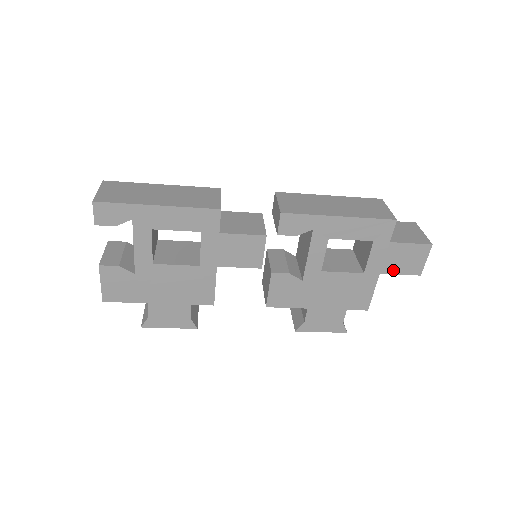
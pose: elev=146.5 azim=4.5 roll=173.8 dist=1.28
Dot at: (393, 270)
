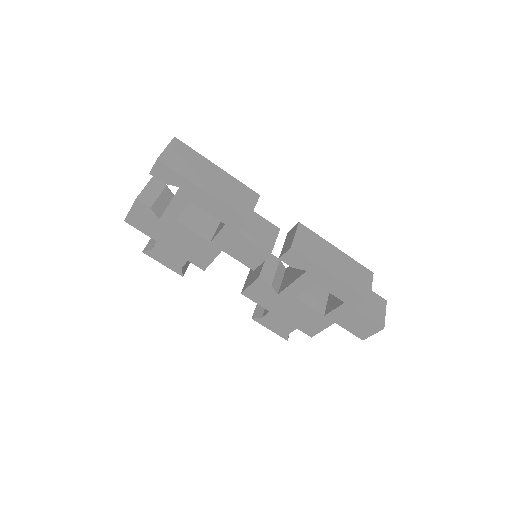
Dot at: (346, 326)
